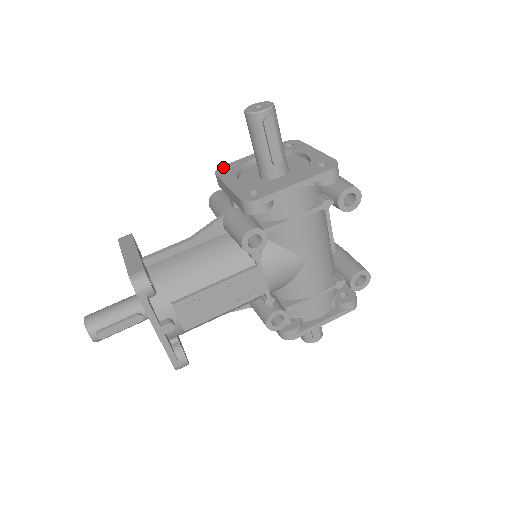
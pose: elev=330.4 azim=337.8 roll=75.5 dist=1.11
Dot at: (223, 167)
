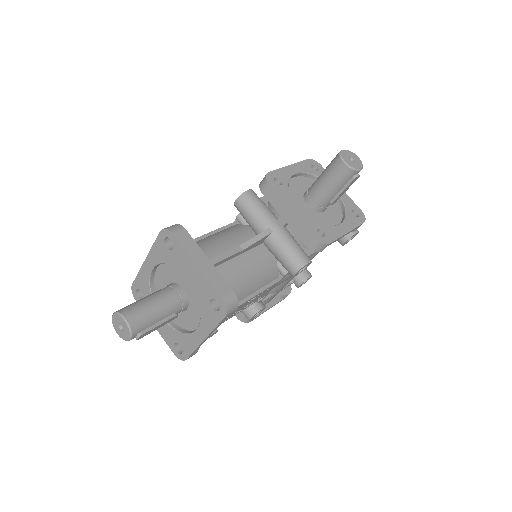
Dot at: (271, 175)
